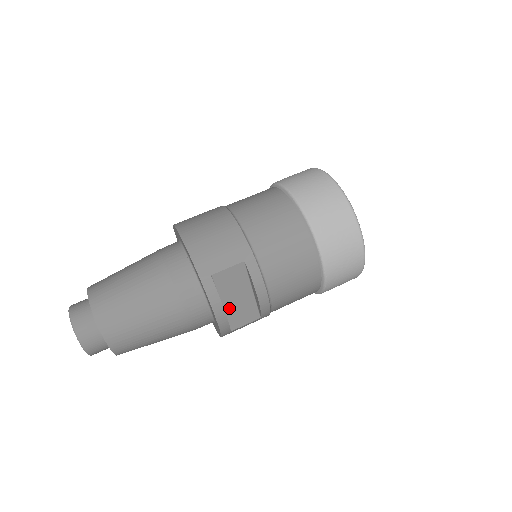
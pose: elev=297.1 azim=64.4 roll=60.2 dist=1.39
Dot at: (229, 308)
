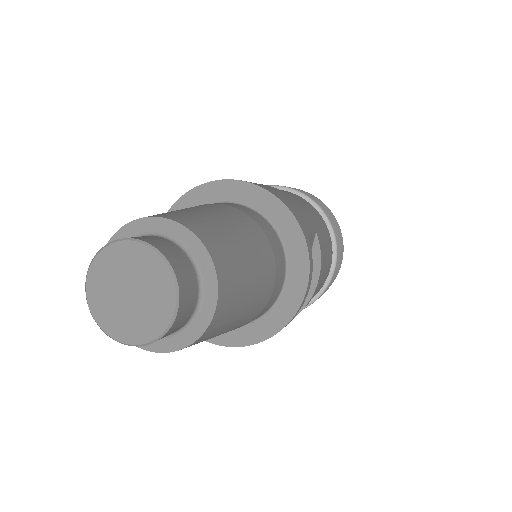
Dot at: occluded
